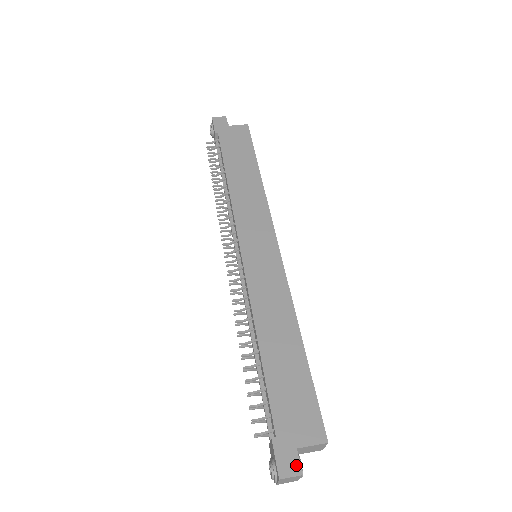
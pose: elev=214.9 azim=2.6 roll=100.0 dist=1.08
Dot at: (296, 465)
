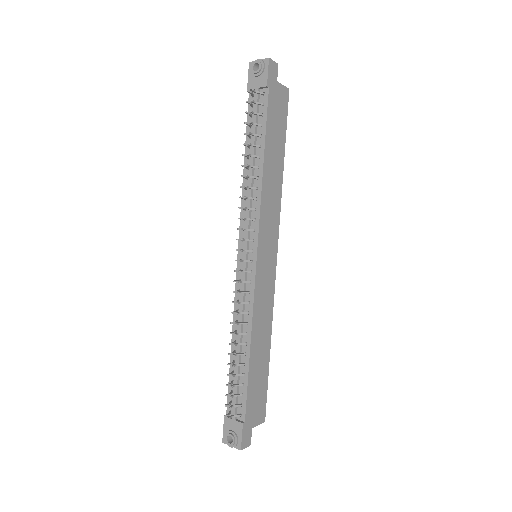
Dot at: (250, 440)
